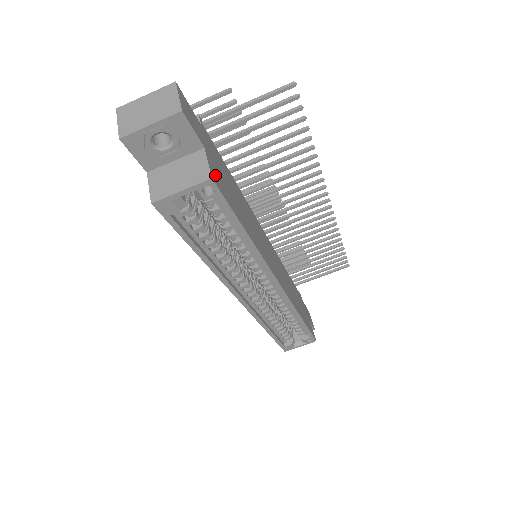
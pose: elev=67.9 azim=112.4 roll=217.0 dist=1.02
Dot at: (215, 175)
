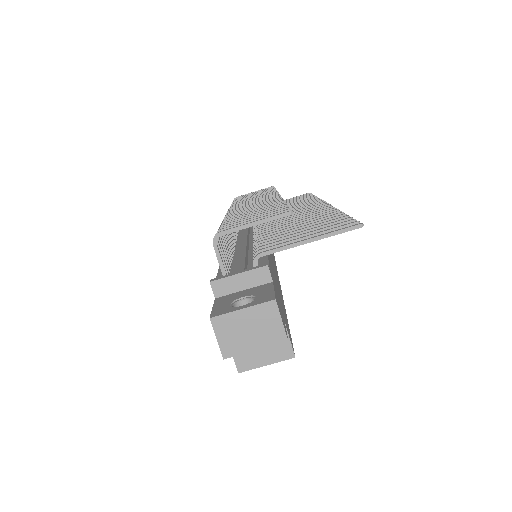
Dot at: (289, 336)
